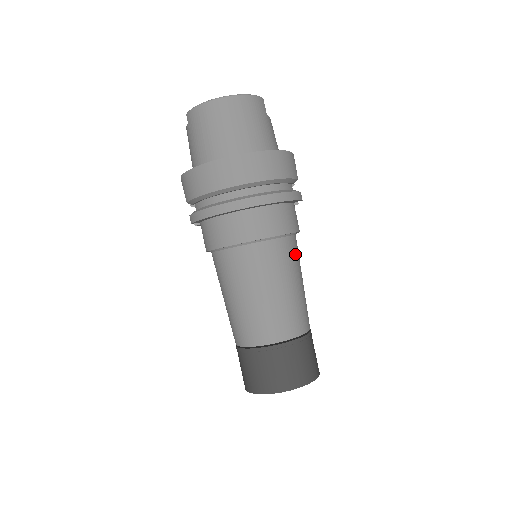
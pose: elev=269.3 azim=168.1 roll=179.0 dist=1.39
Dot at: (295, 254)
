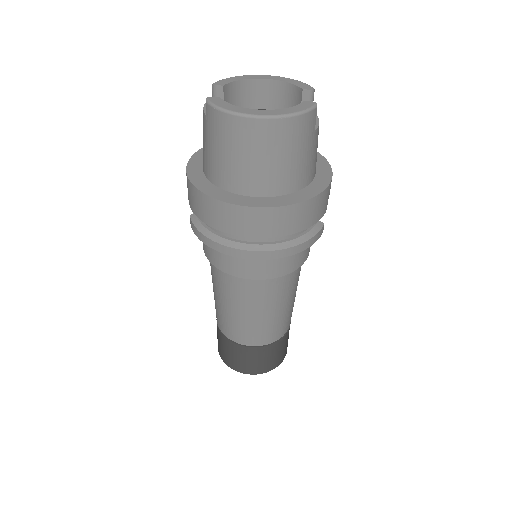
Dot at: (296, 277)
